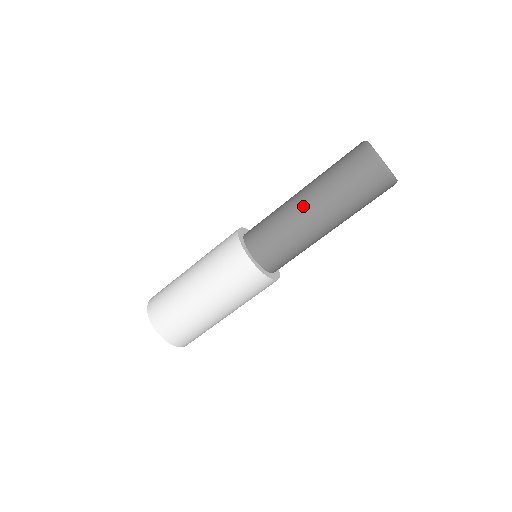
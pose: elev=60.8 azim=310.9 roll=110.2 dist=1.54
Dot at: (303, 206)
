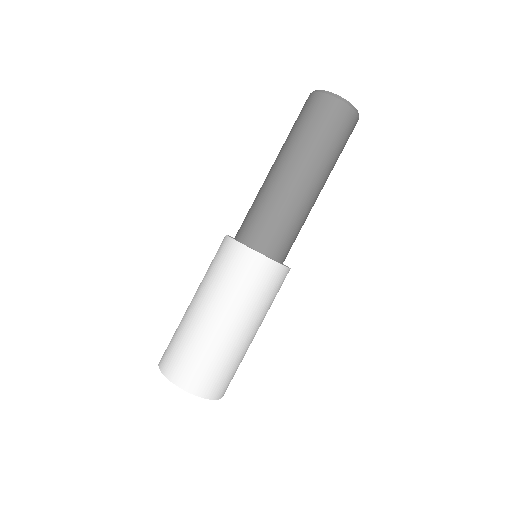
Dot at: (270, 170)
